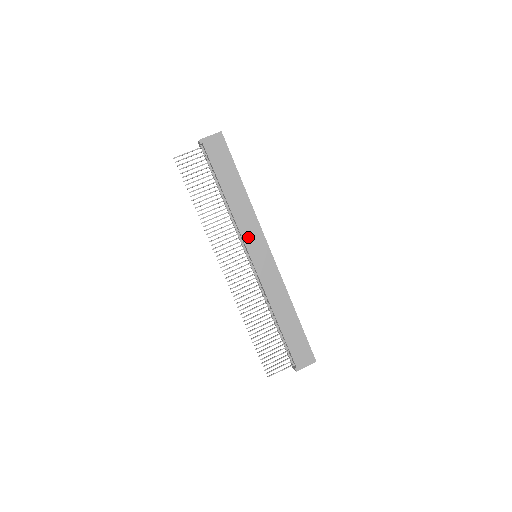
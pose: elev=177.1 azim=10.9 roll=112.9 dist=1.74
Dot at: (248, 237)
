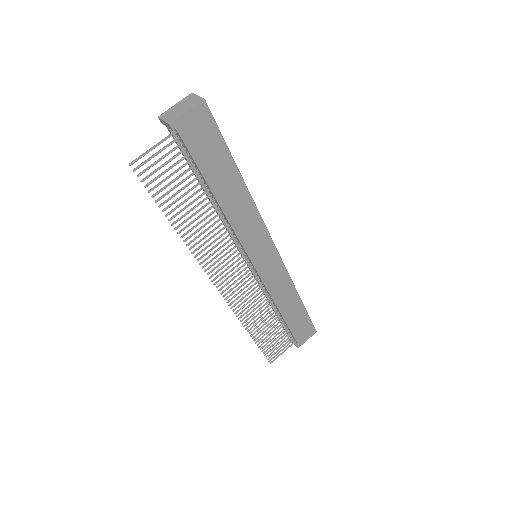
Dot at: (250, 242)
